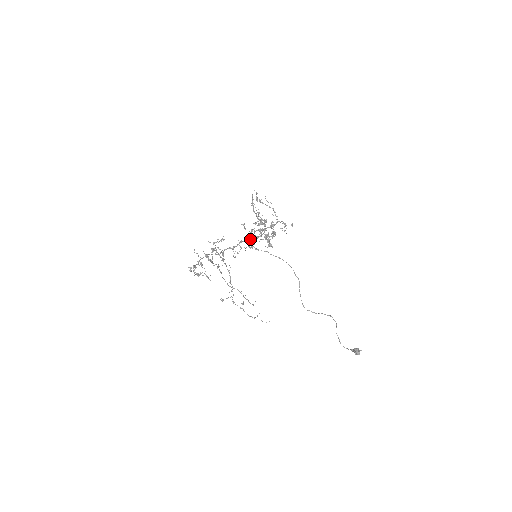
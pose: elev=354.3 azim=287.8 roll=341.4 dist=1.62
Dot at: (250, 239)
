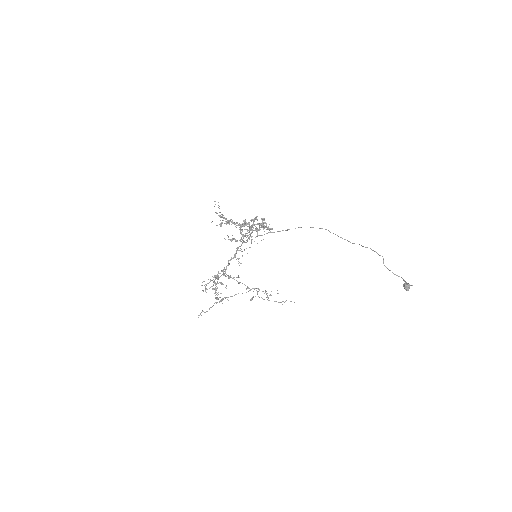
Dot at: occluded
